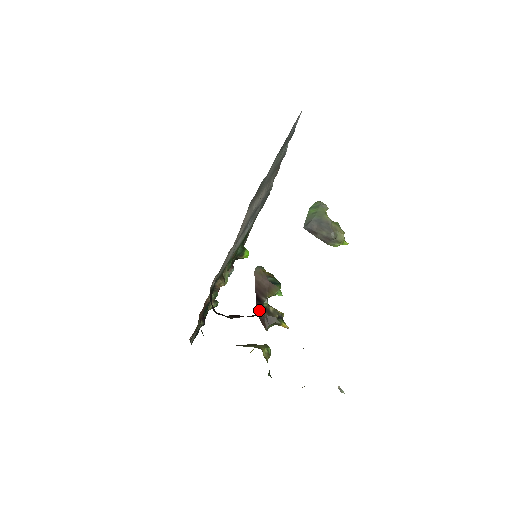
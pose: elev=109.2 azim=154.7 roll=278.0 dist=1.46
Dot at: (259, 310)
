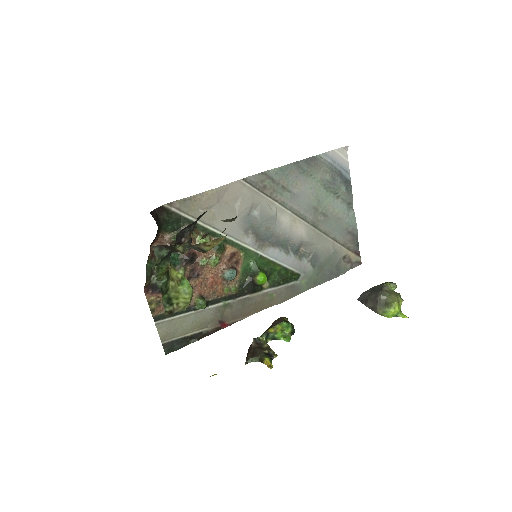
Dot at: occluded
